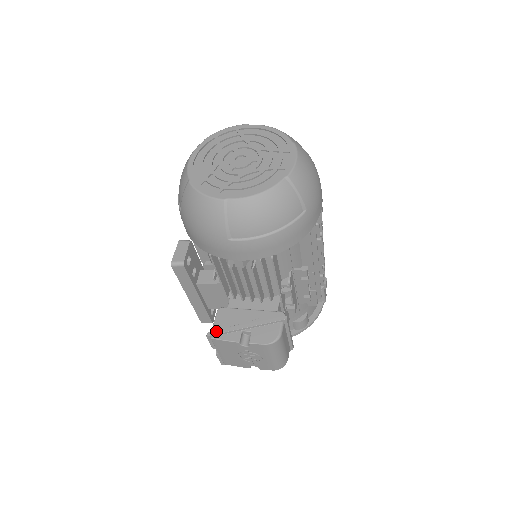
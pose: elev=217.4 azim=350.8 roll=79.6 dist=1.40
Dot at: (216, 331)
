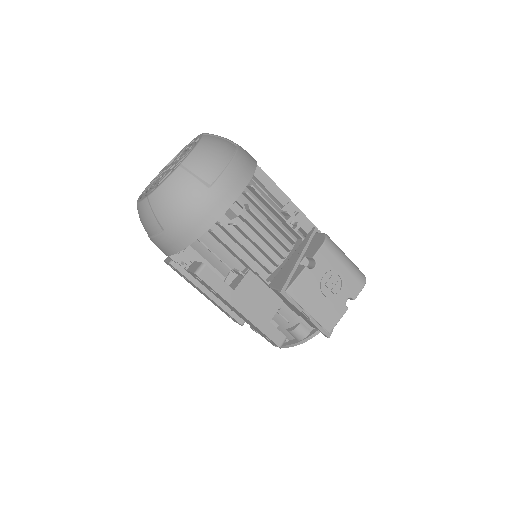
Dot at: (283, 284)
